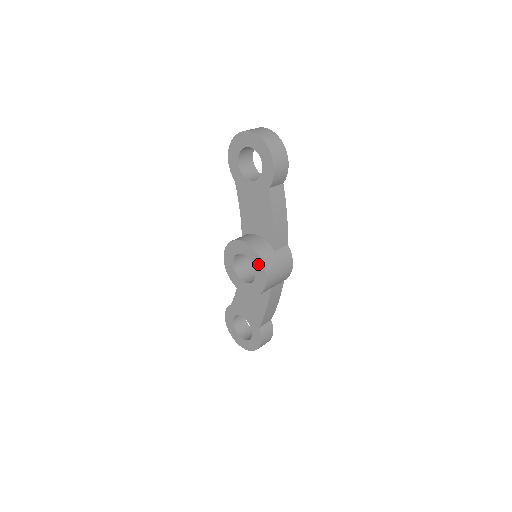
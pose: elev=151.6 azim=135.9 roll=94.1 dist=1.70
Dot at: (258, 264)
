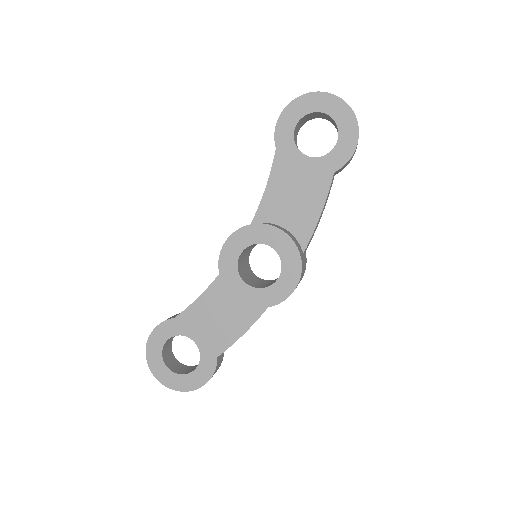
Dot at: (292, 263)
